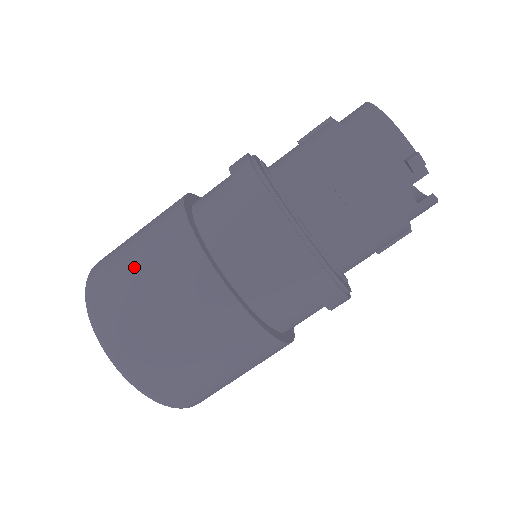
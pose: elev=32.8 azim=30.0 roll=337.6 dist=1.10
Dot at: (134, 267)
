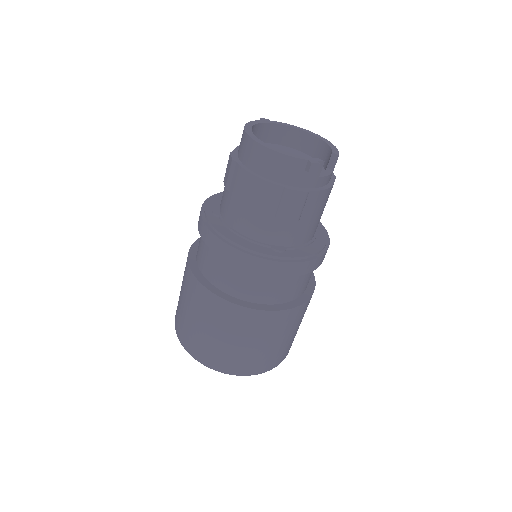
Dot at: (208, 333)
